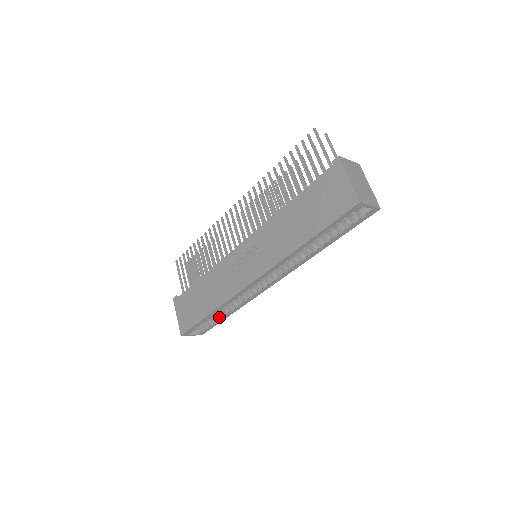
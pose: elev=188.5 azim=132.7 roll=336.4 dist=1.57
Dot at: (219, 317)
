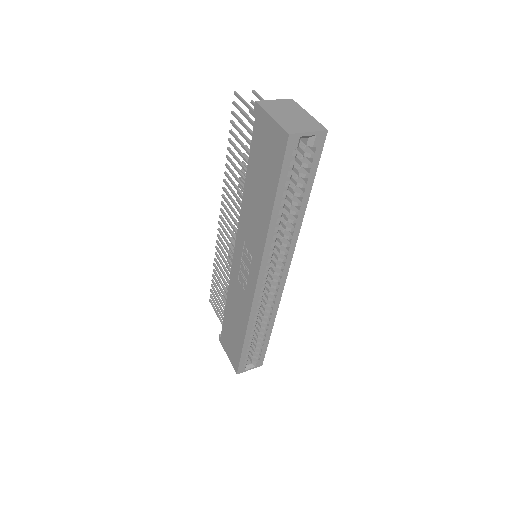
Dot at: (261, 338)
